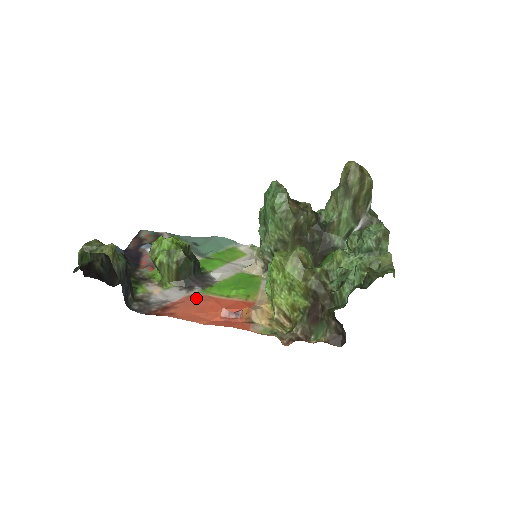
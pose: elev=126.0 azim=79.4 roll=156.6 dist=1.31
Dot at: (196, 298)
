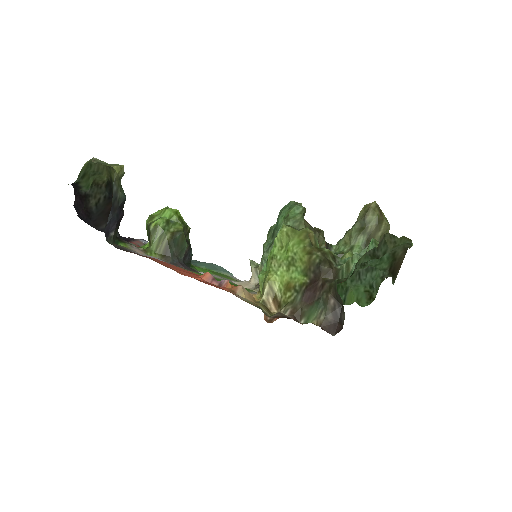
Dot at: occluded
